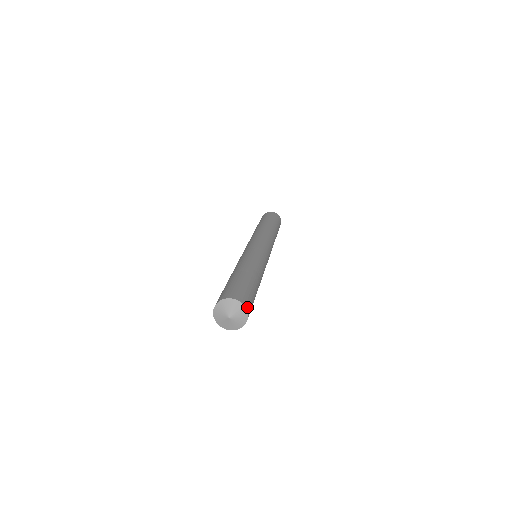
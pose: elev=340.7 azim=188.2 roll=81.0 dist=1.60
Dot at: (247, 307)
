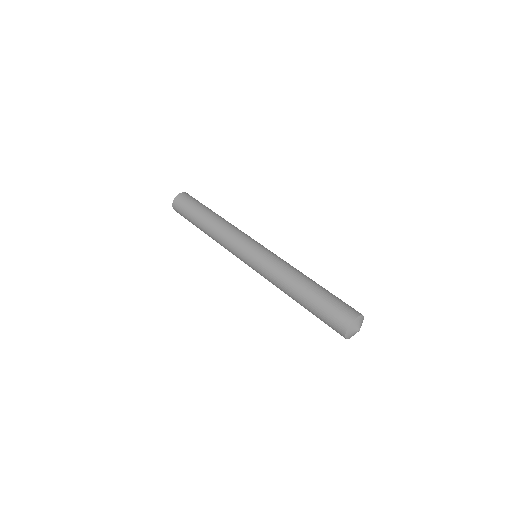
Dot at: occluded
